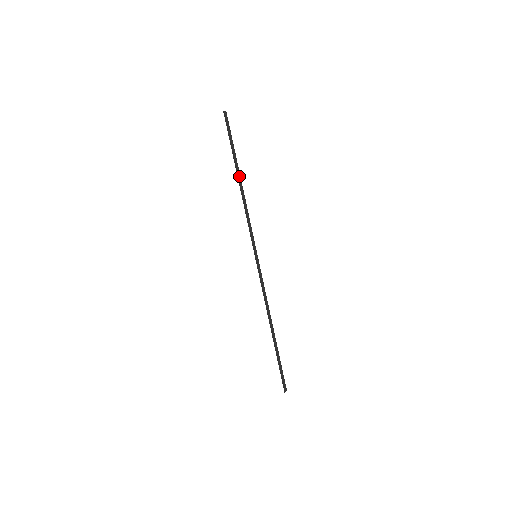
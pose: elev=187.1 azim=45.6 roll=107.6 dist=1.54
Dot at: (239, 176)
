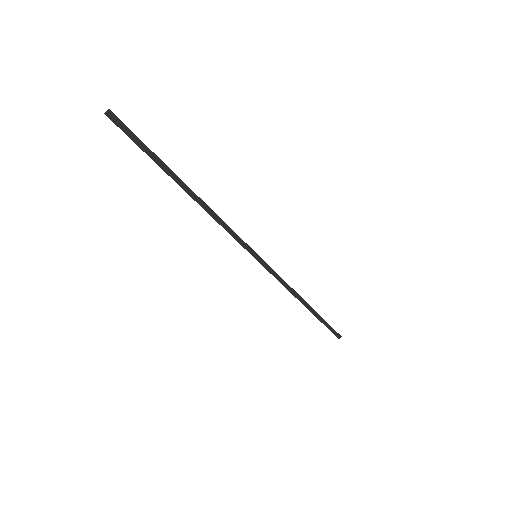
Dot at: (185, 187)
